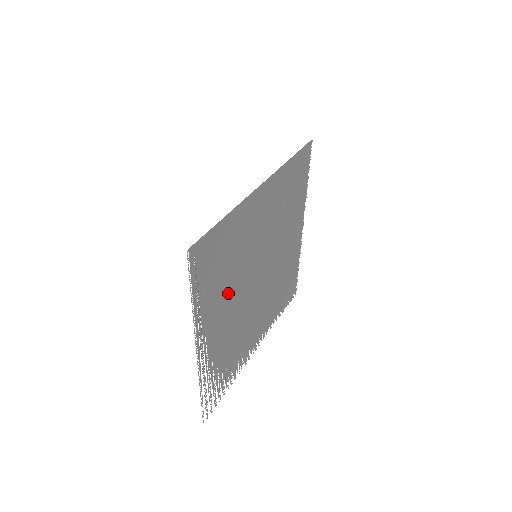
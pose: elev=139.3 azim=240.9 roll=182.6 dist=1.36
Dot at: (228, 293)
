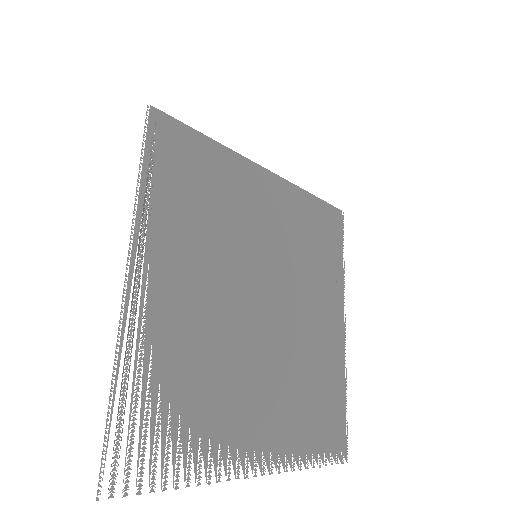
Dot at: (202, 249)
